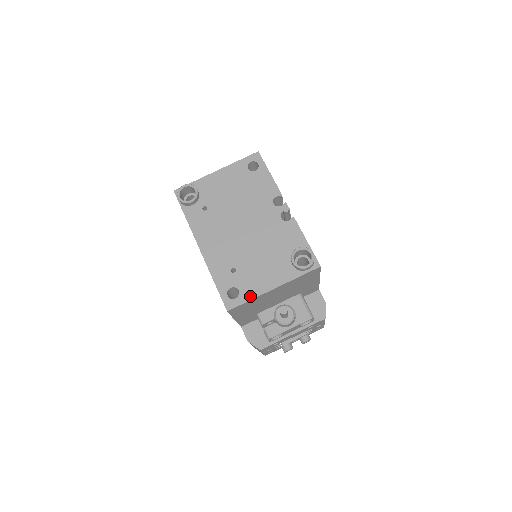
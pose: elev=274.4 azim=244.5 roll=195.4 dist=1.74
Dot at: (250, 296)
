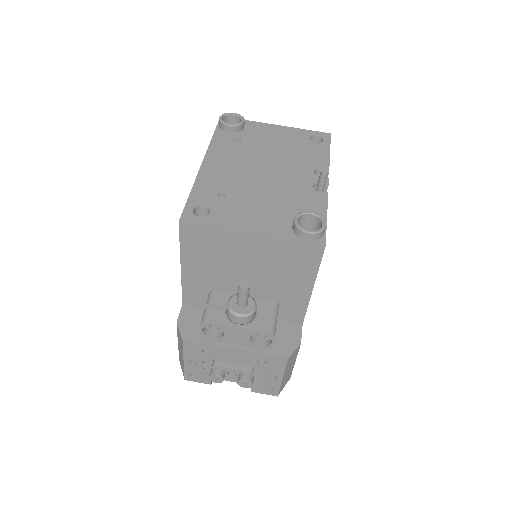
Dot at: (218, 224)
